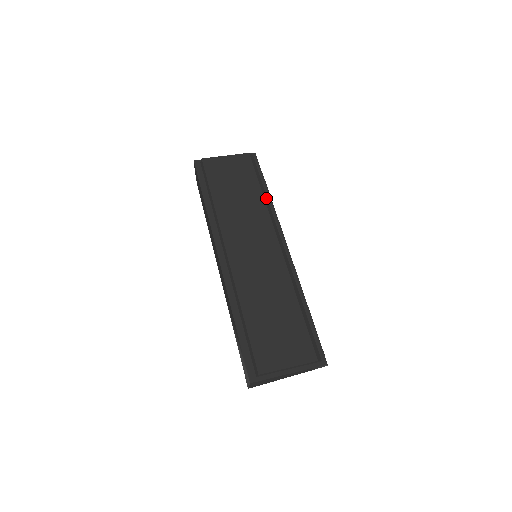
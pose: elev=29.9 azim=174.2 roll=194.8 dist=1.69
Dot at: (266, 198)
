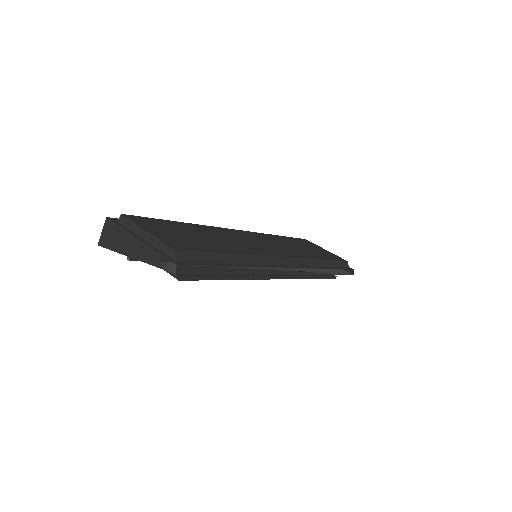
Dot at: (321, 264)
